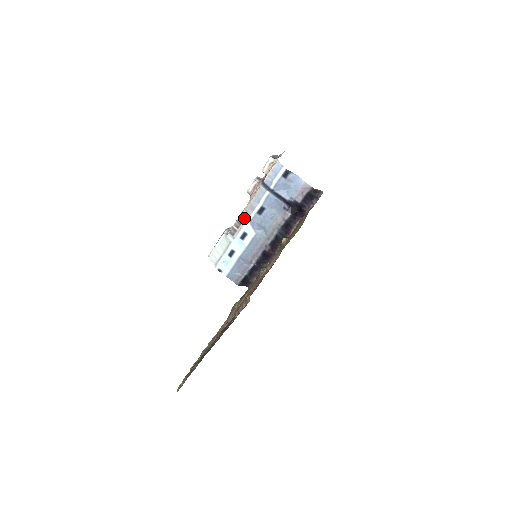
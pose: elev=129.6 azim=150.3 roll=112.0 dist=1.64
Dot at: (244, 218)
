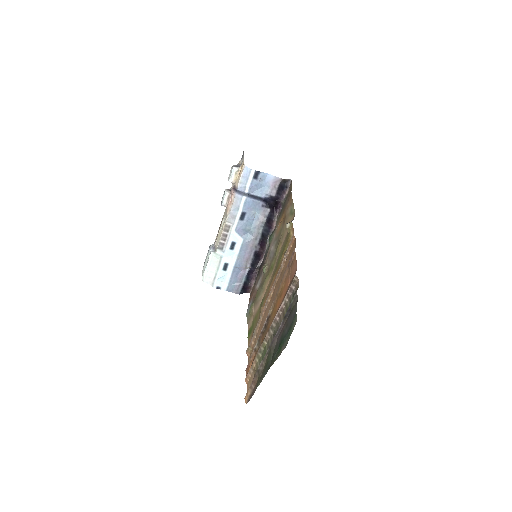
Dot at: (228, 229)
